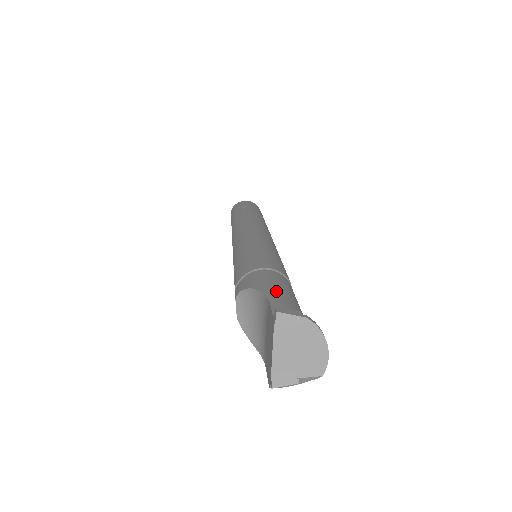
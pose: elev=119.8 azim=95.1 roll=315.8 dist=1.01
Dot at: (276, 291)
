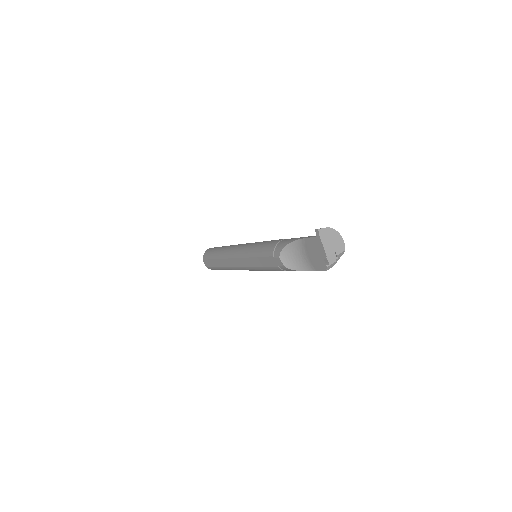
Dot at: (301, 237)
